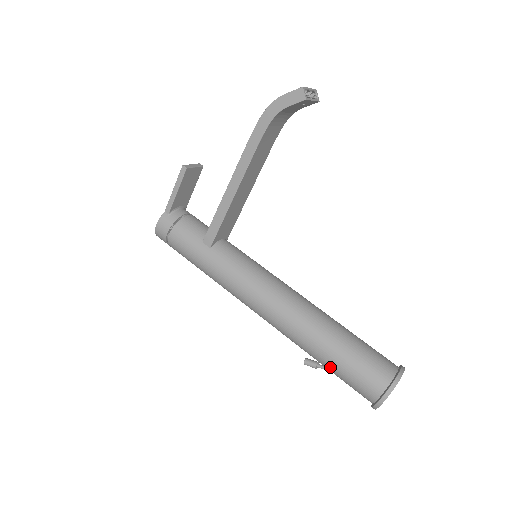
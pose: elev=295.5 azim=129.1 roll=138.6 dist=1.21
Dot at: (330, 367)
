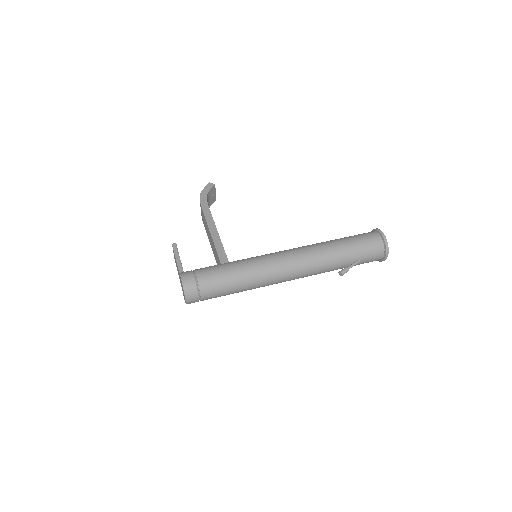
Dot at: (350, 248)
